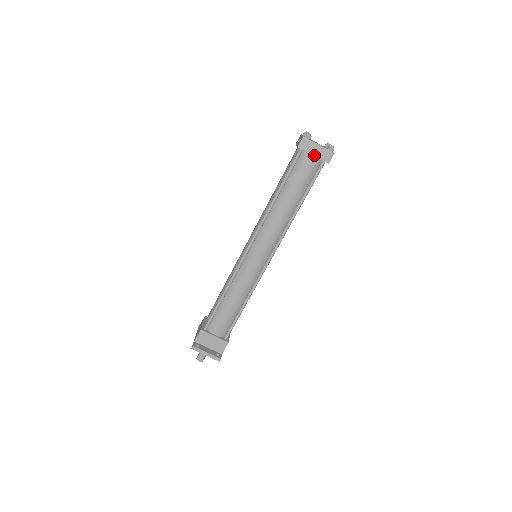
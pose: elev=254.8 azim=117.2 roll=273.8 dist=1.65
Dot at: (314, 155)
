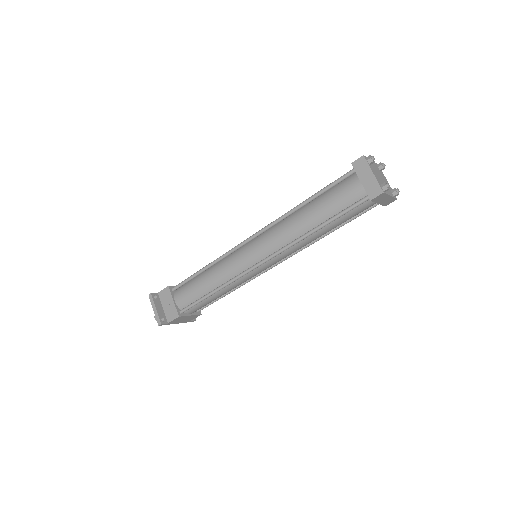
Dot at: (362, 182)
